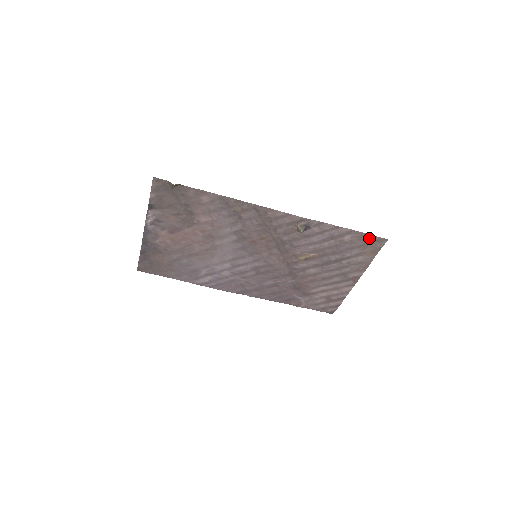
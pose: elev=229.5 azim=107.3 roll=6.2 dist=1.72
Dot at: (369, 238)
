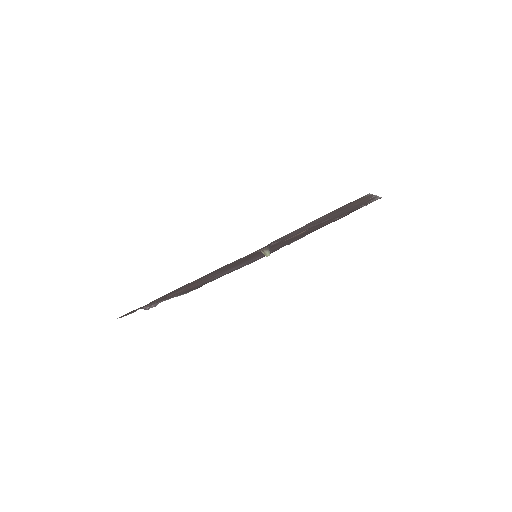
Dot at: (345, 205)
